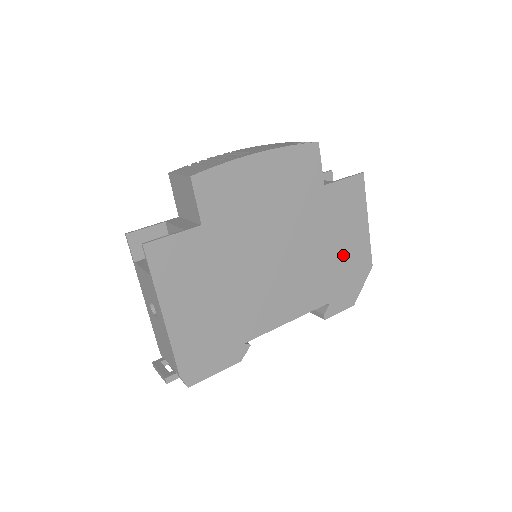
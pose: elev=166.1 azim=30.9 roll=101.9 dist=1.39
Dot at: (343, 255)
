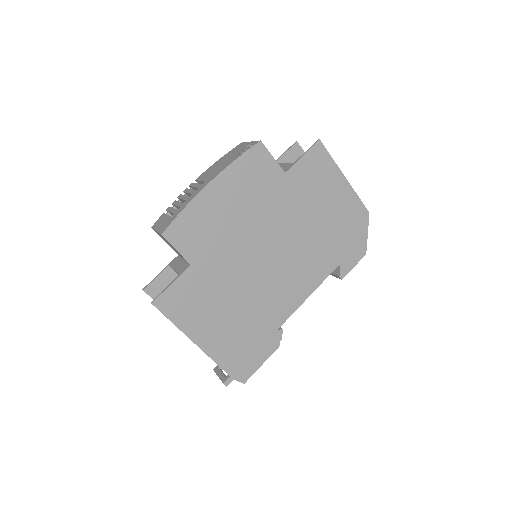
Dot at: (334, 219)
